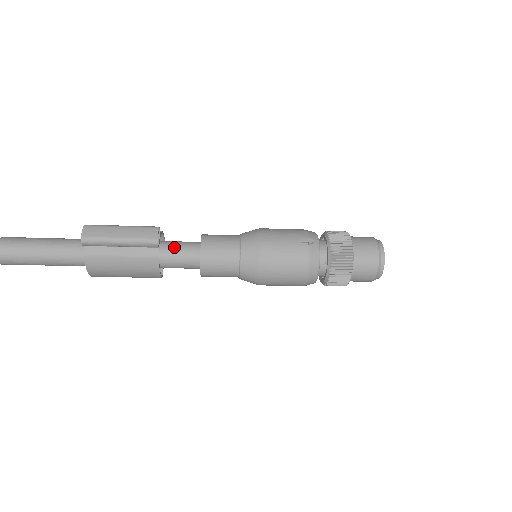
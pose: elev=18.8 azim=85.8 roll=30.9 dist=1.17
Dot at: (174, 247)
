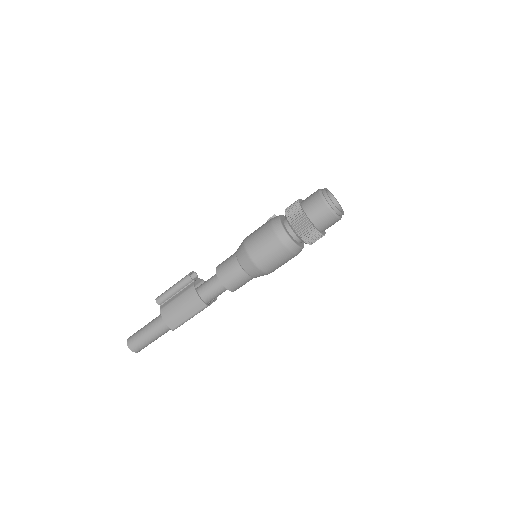
Dot at: (207, 280)
